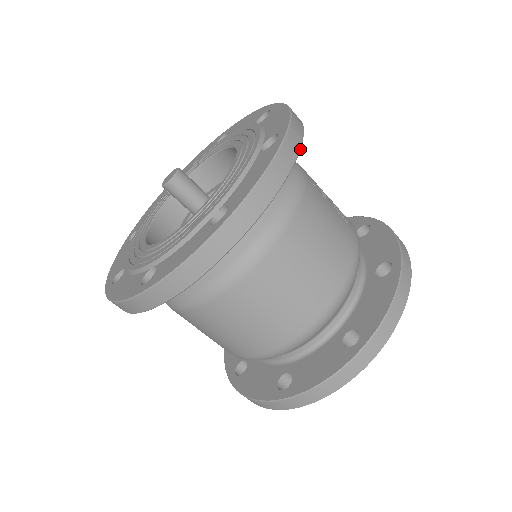
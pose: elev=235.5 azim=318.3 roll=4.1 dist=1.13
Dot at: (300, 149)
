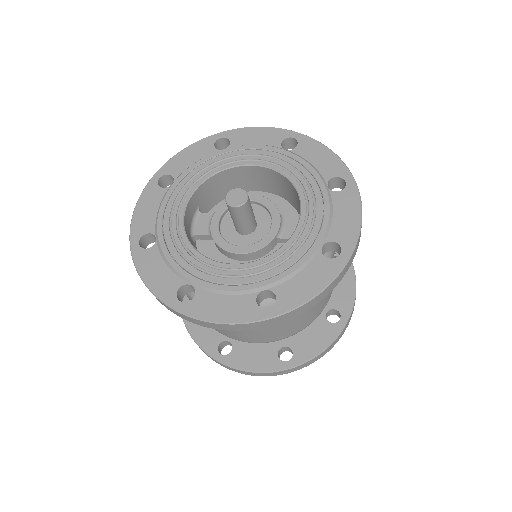
Dot at: occluded
